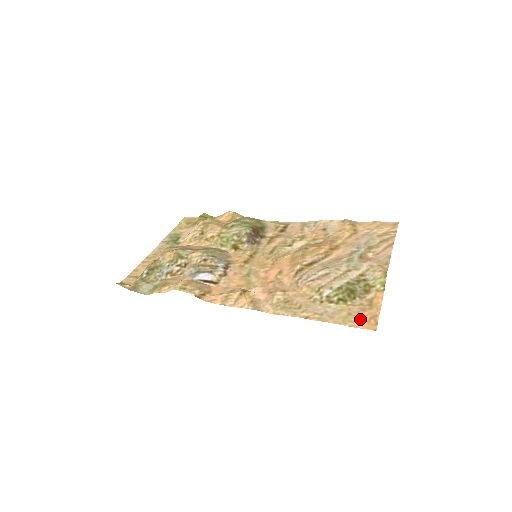
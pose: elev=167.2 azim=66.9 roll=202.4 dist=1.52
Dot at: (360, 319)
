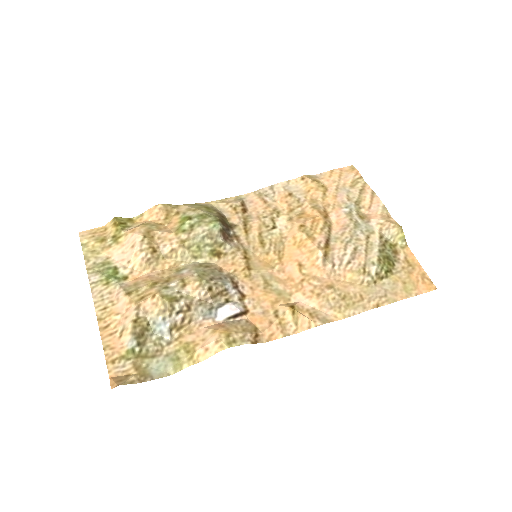
Dot at: (417, 284)
